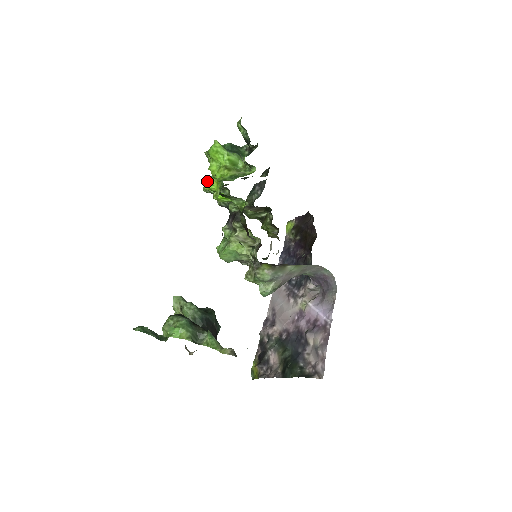
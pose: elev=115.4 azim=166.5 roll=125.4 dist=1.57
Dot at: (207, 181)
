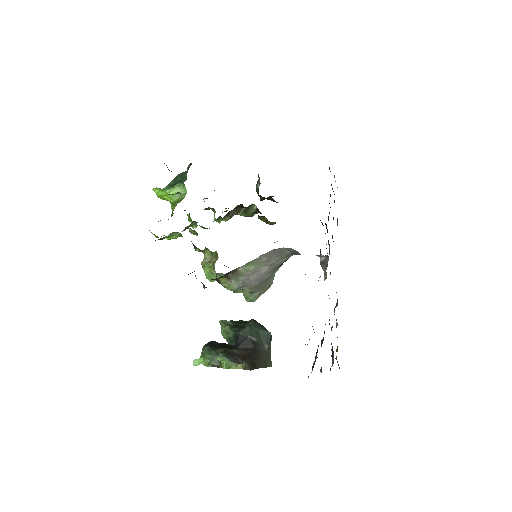
Dot at: occluded
